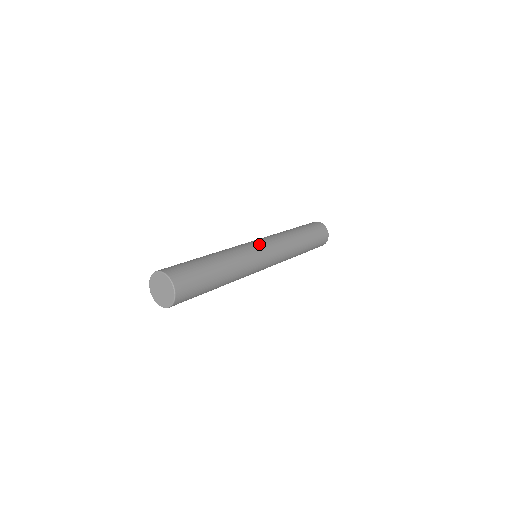
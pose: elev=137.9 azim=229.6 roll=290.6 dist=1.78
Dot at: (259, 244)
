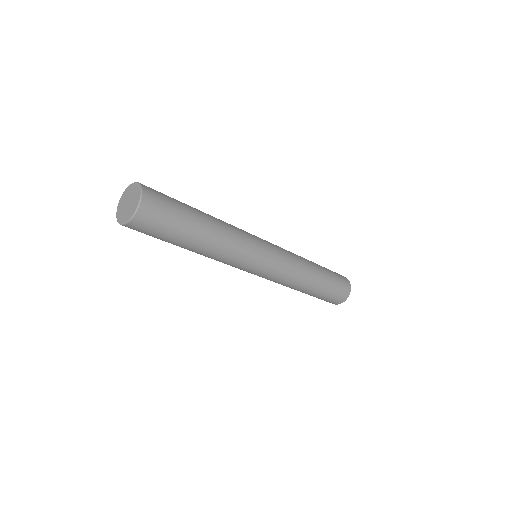
Dot at: (265, 243)
